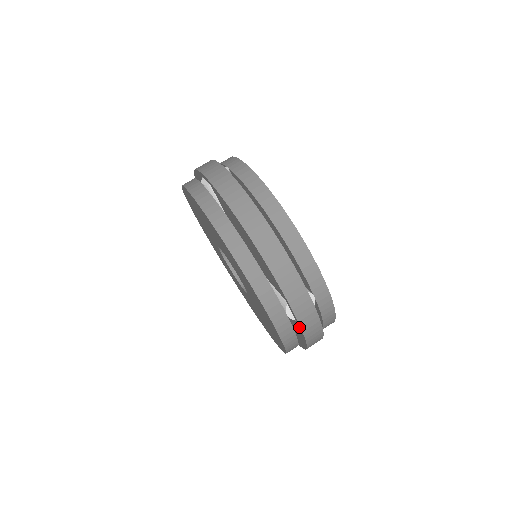
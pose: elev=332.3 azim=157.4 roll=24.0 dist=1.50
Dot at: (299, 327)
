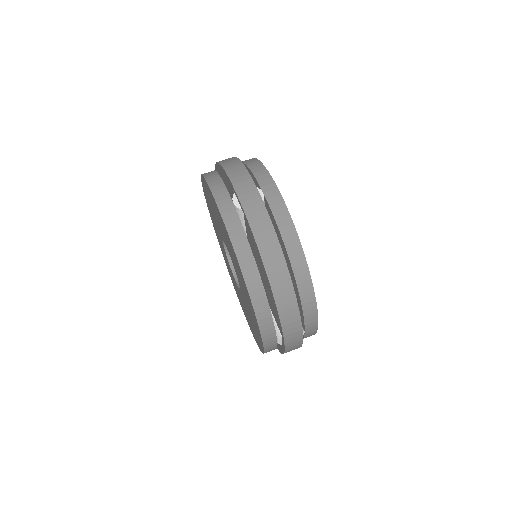
Dot at: (283, 349)
